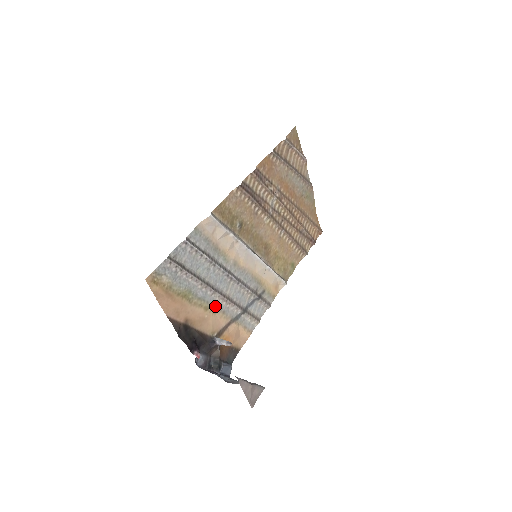
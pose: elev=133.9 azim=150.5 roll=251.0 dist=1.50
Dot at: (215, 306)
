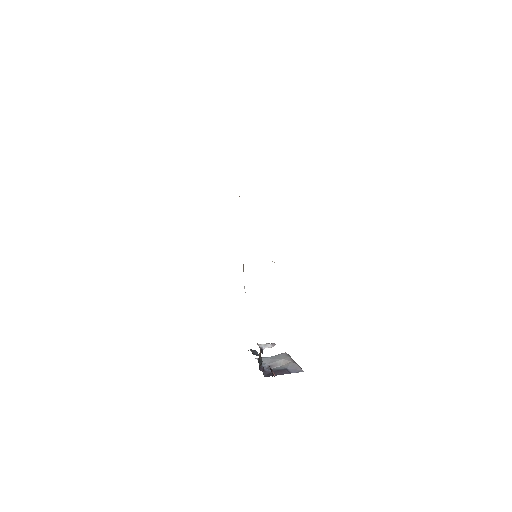
Dot at: occluded
